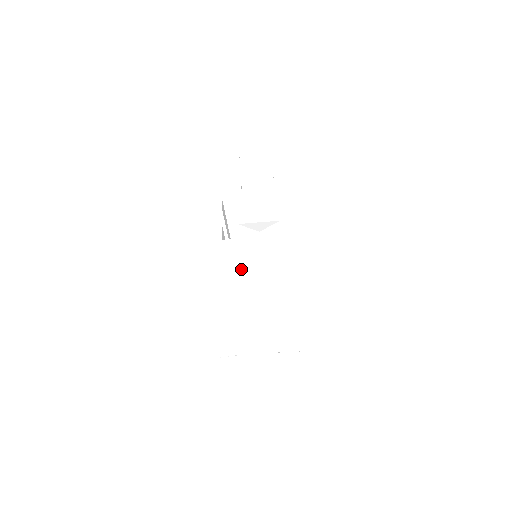
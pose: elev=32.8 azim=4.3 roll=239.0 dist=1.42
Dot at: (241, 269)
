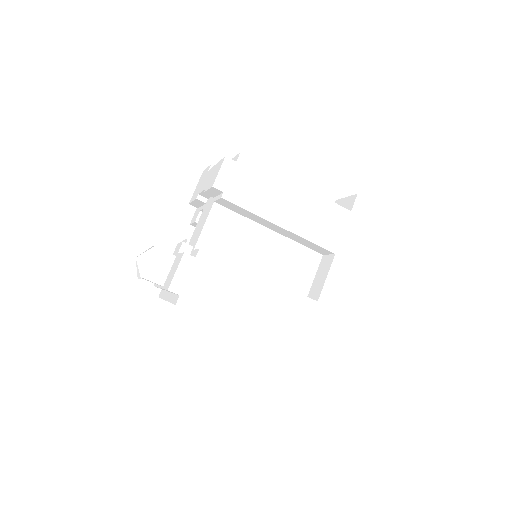
Dot at: occluded
